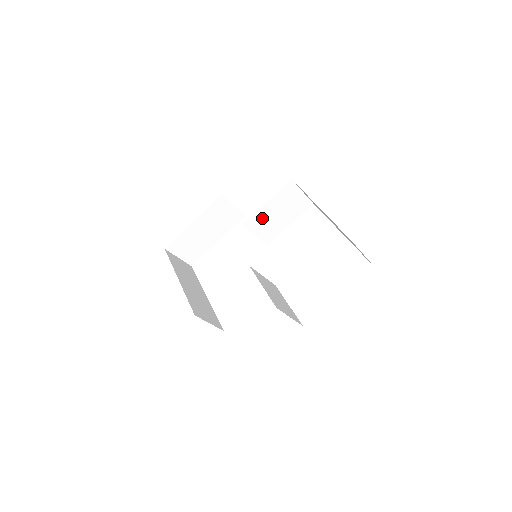
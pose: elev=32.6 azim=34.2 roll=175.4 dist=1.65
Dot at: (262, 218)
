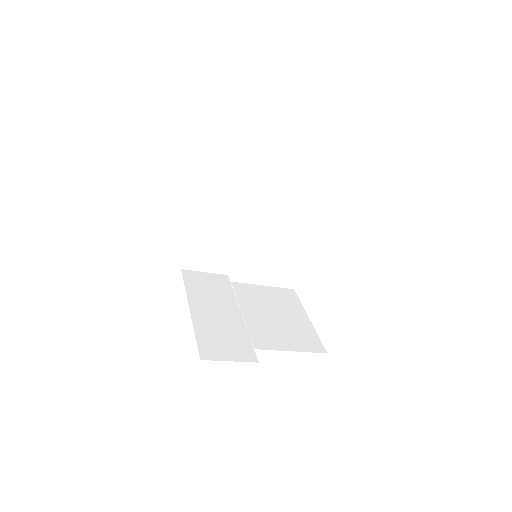
Dot at: (247, 200)
